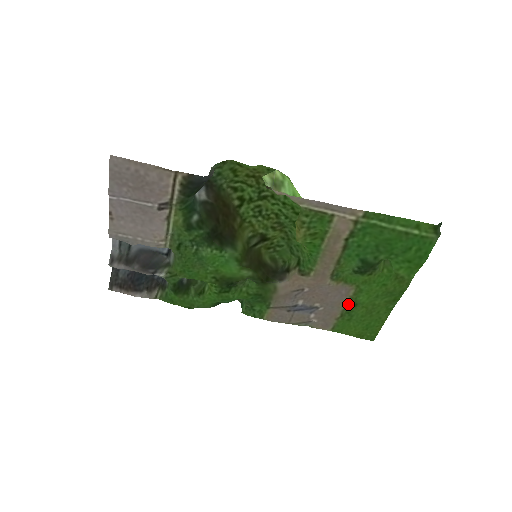
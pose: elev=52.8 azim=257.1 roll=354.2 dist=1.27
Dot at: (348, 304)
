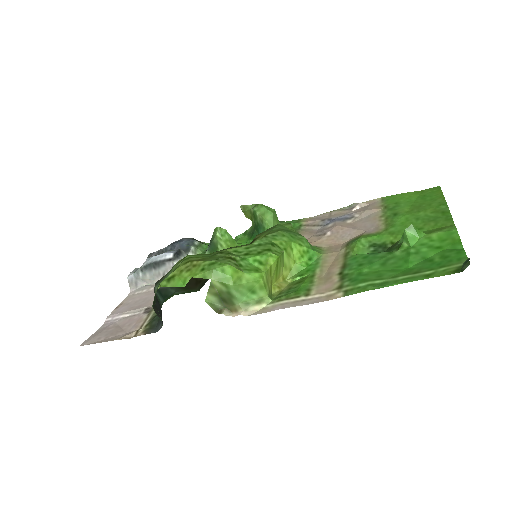
Dot at: (385, 216)
